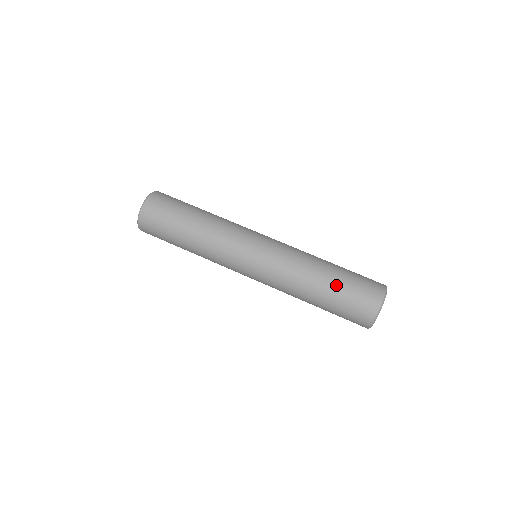
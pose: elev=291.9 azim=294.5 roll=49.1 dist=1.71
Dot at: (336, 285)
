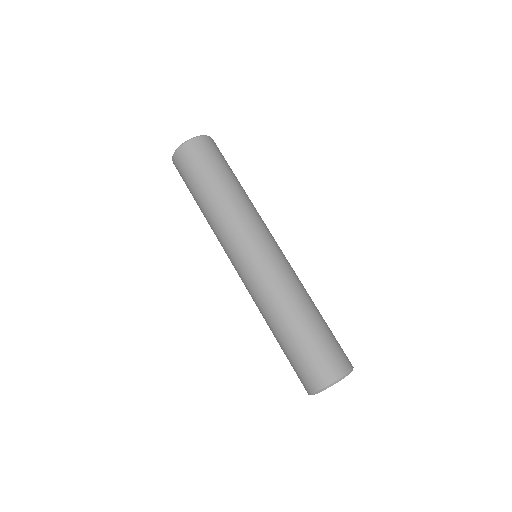
Dot at: (289, 344)
